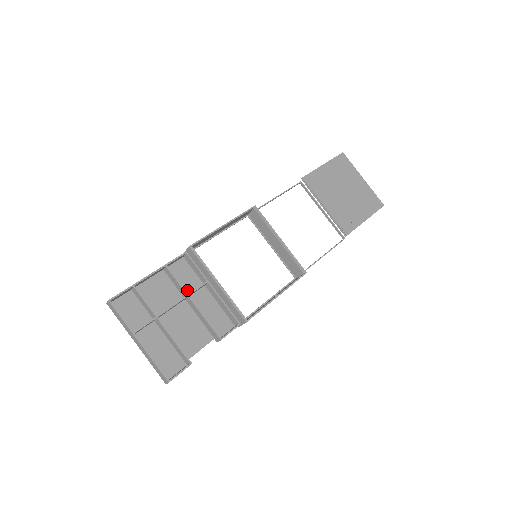
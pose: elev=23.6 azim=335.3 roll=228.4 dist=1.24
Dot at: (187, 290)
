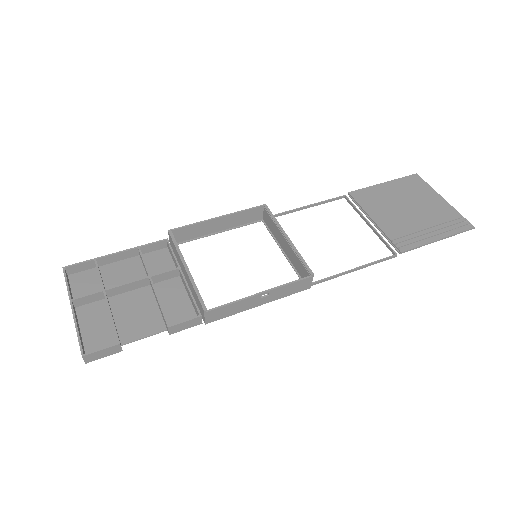
Dot at: occluded
